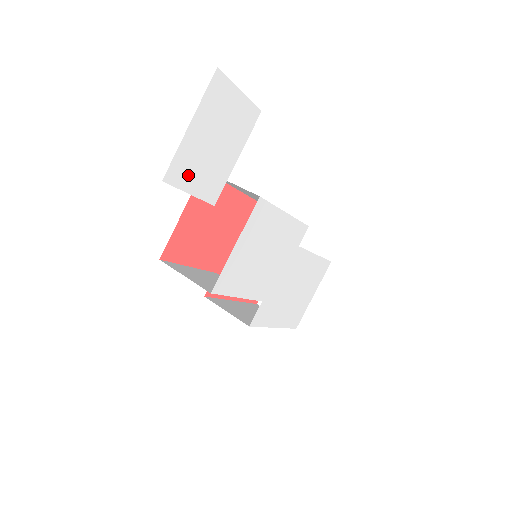
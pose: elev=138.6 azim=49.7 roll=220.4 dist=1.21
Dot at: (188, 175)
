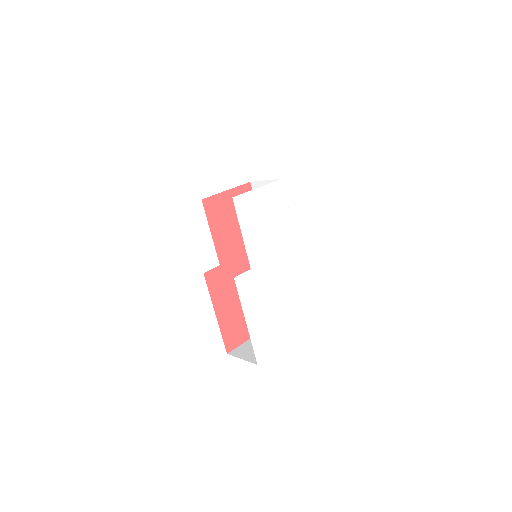
Dot at: (260, 113)
